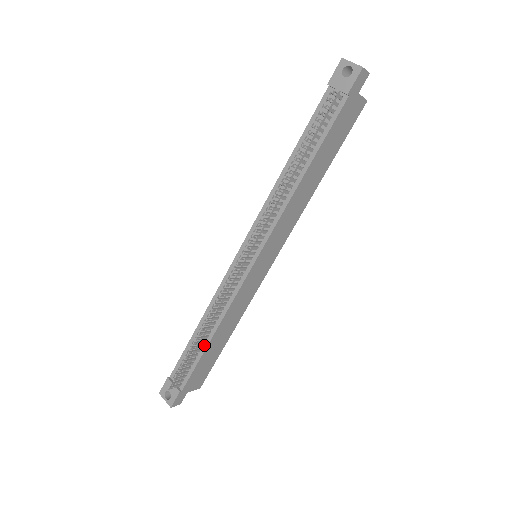
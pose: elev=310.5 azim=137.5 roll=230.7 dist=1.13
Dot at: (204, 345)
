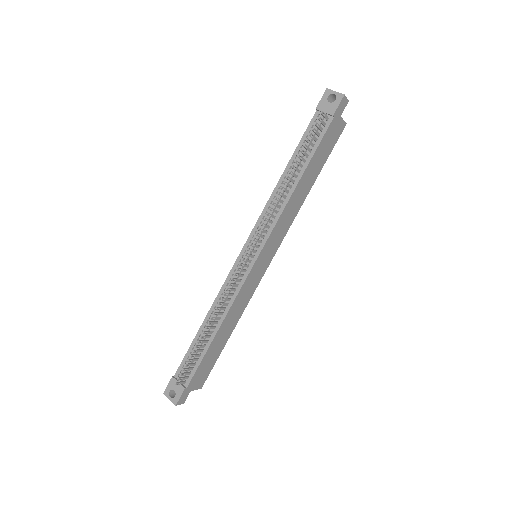
Dot at: (209, 340)
